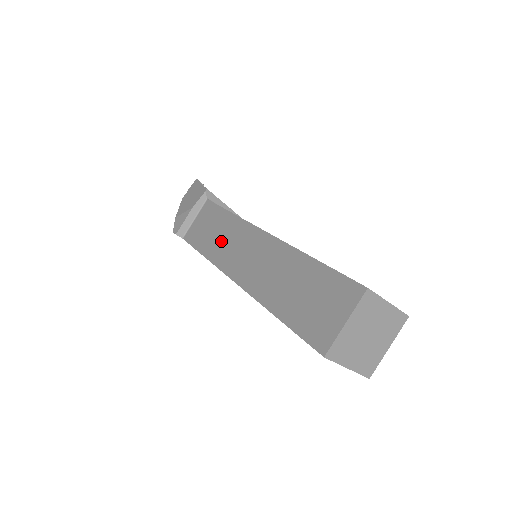
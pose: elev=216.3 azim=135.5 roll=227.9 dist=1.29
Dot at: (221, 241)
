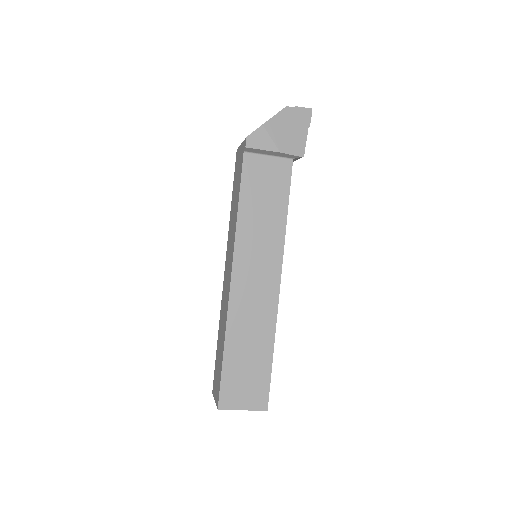
Dot at: (258, 229)
